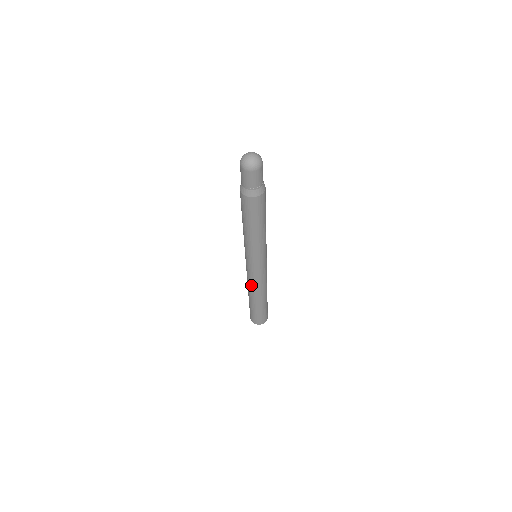
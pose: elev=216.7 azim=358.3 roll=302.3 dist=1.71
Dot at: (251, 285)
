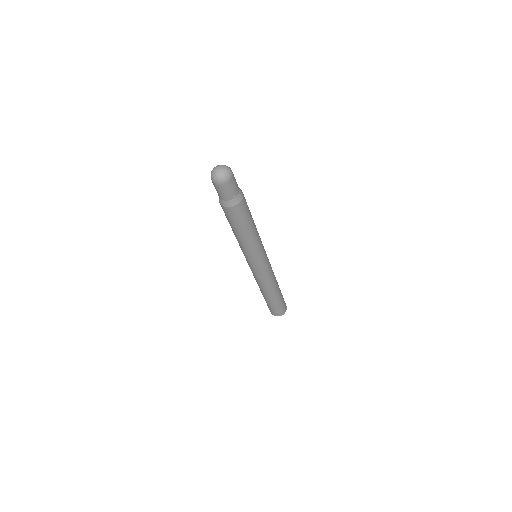
Dot at: (263, 284)
